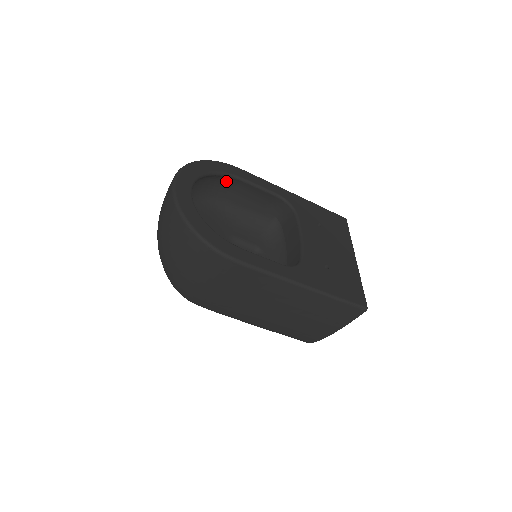
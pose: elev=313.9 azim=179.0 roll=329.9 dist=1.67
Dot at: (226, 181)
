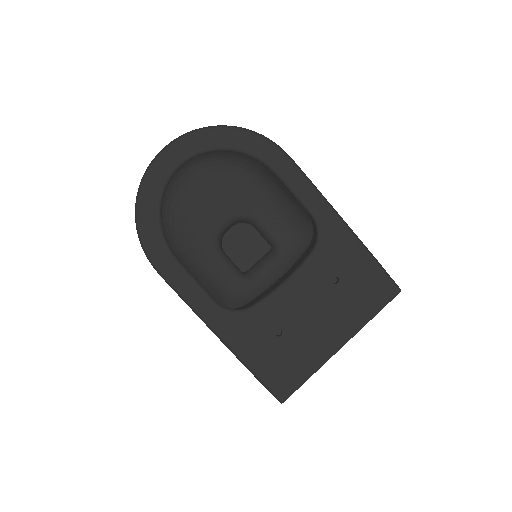
Dot at: occluded
